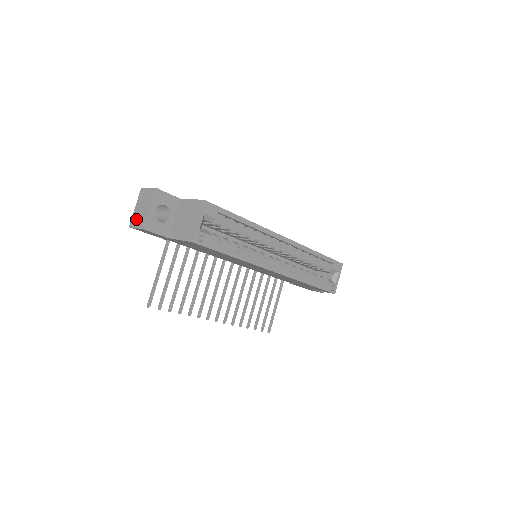
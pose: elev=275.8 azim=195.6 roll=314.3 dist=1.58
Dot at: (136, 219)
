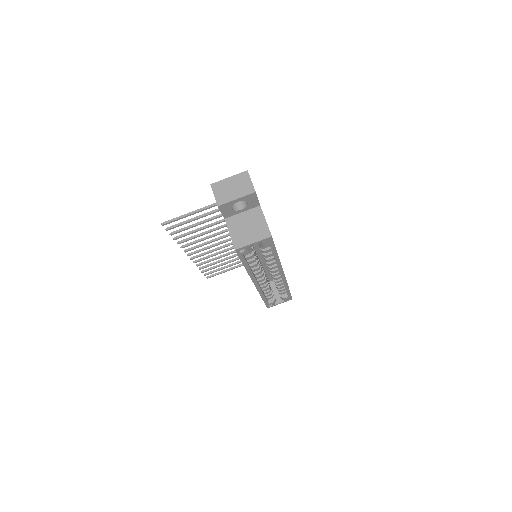
Dot at: (221, 188)
